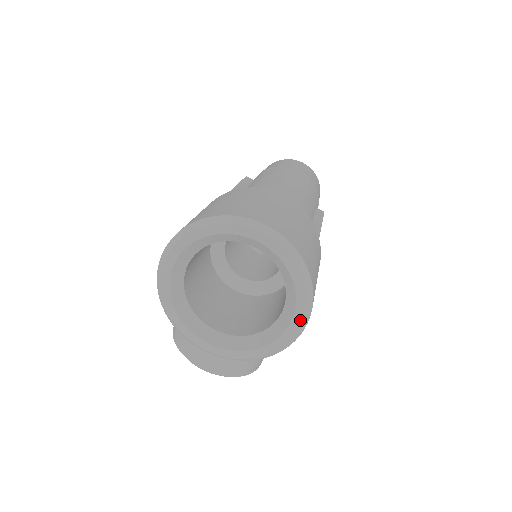
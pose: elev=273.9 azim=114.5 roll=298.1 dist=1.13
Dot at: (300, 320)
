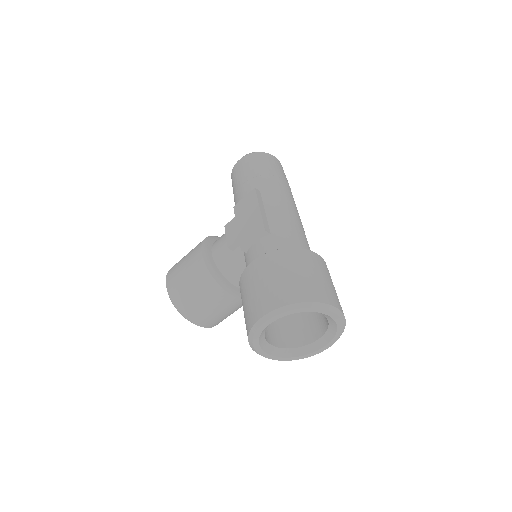
Dot at: (328, 347)
